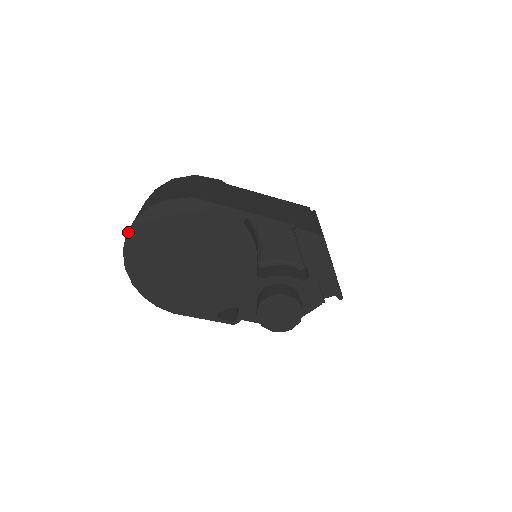
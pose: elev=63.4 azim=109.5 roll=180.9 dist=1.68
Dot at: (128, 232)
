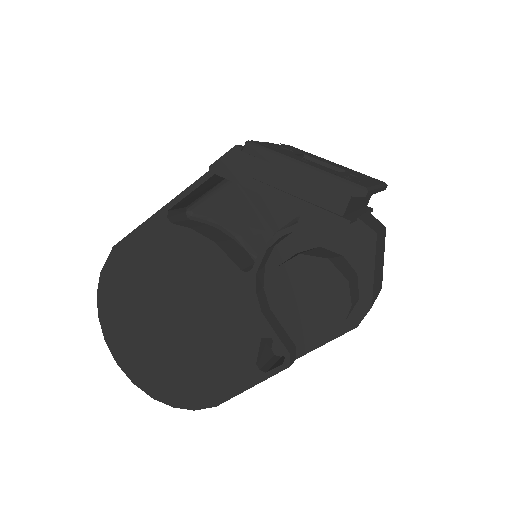
Dot at: (105, 339)
